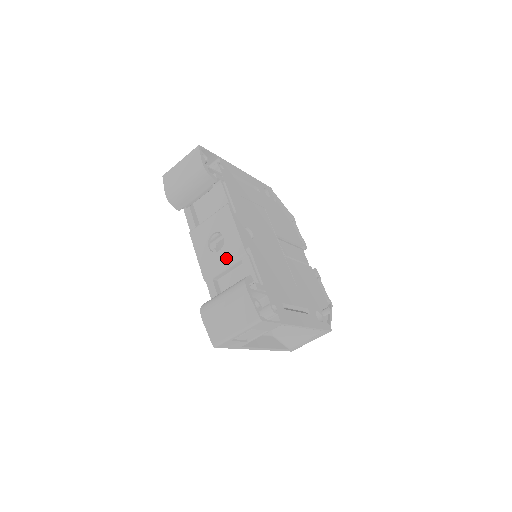
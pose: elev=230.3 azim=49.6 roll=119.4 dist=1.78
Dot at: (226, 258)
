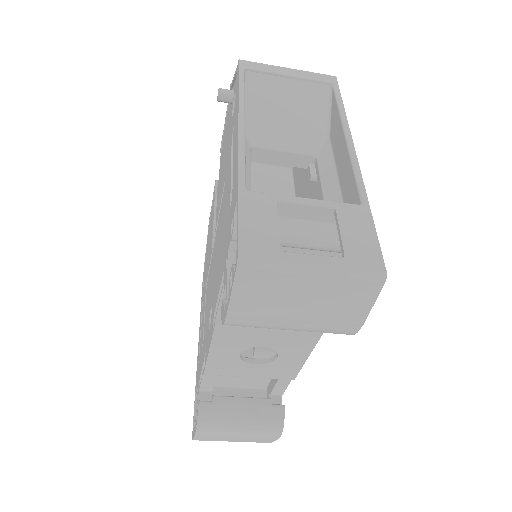
Dot at: (260, 374)
